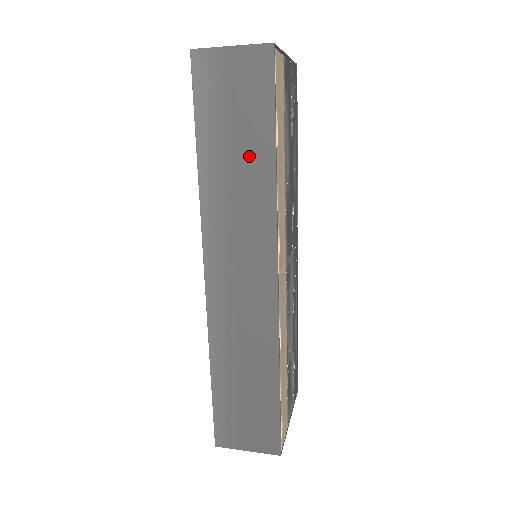
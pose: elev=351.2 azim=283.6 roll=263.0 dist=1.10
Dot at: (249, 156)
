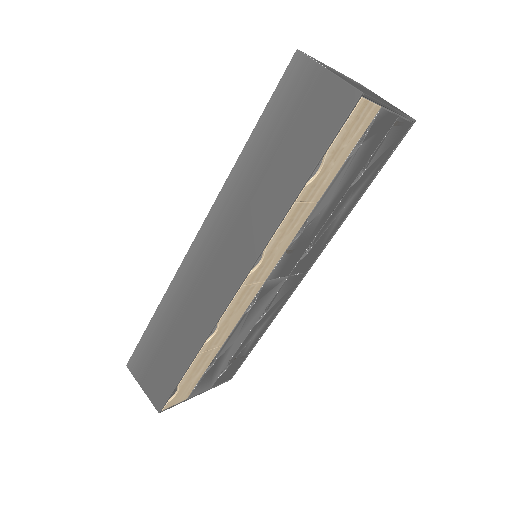
Dot at: (281, 174)
